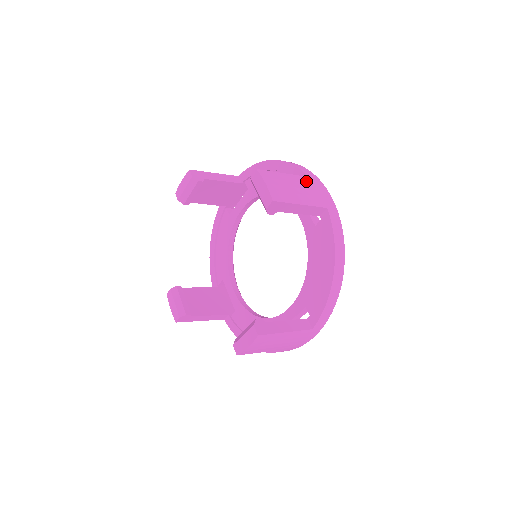
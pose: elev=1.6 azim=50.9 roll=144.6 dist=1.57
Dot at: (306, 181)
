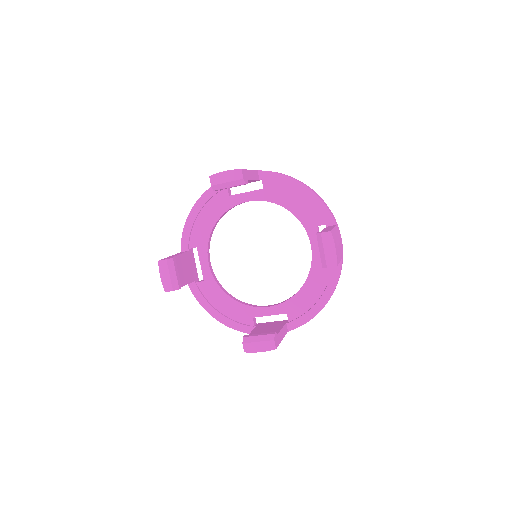
Dot at: (338, 232)
